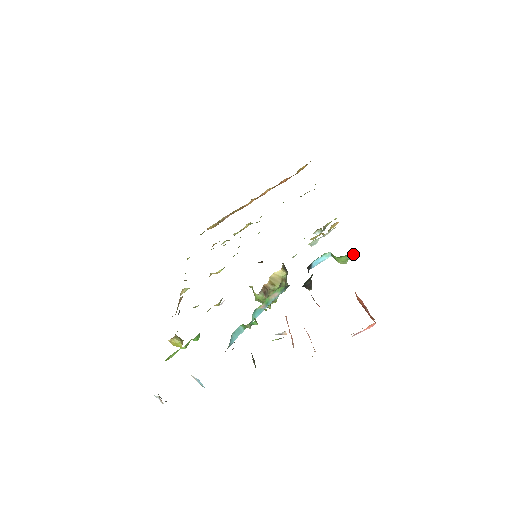
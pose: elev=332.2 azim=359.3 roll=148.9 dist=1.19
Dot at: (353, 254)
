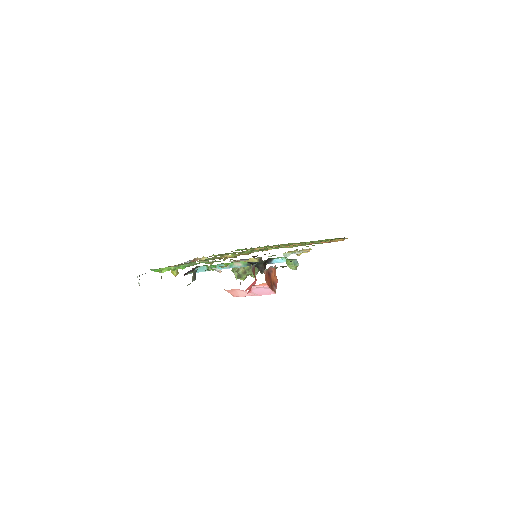
Dot at: (298, 263)
